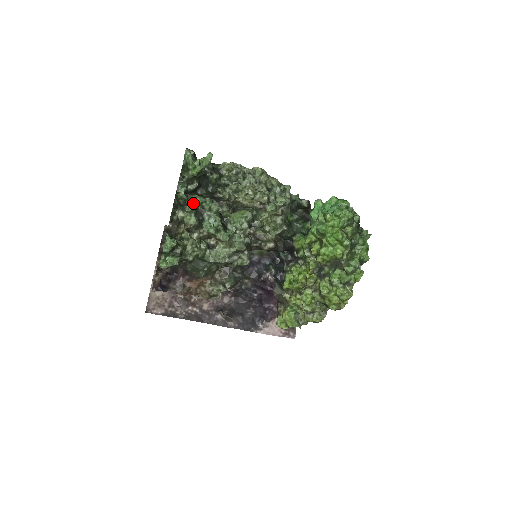
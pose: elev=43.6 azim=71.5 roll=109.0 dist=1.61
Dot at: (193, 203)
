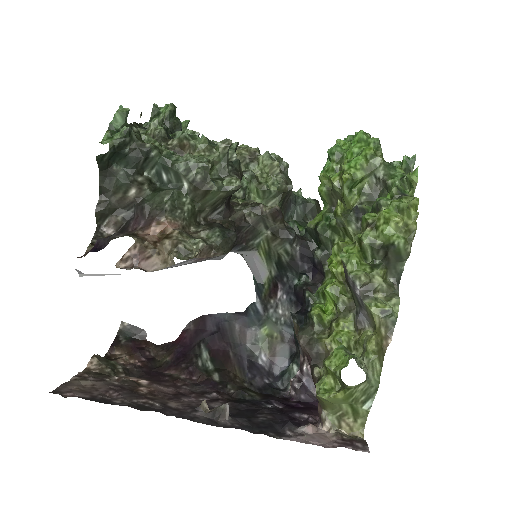
Dot at: occluded
